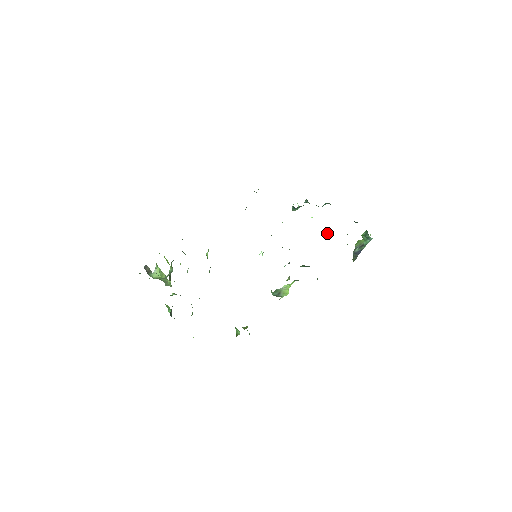
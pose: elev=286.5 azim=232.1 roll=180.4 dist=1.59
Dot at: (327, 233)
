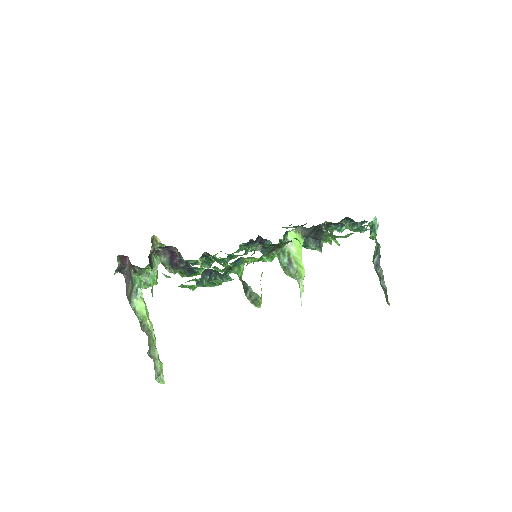
Dot at: occluded
